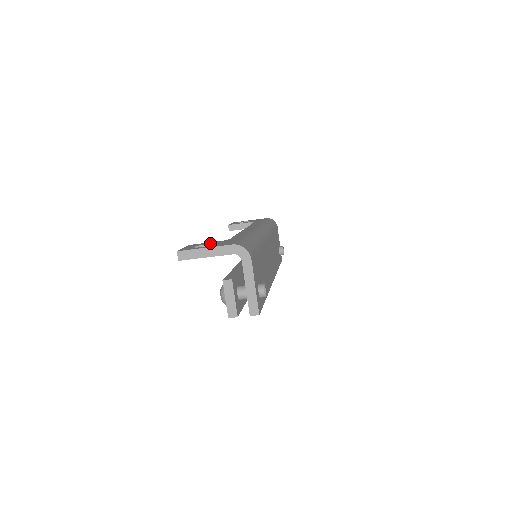
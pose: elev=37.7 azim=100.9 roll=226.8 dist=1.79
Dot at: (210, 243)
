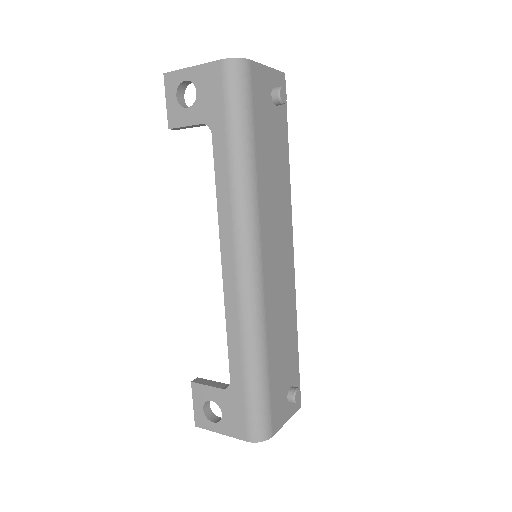
Dot at: (215, 400)
